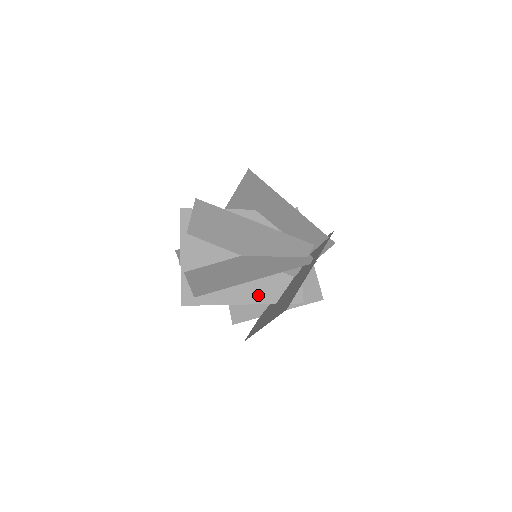
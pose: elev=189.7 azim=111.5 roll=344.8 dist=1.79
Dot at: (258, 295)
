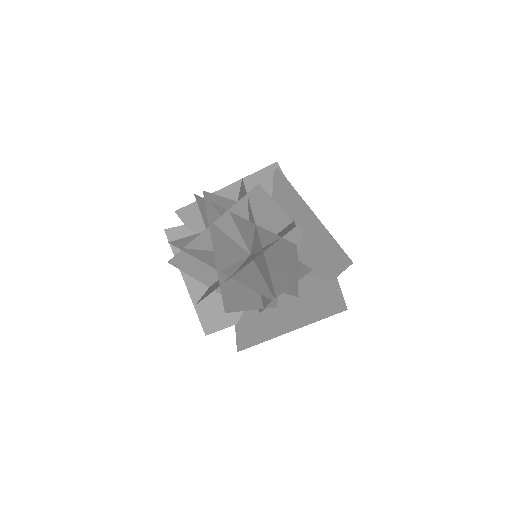
Dot at: occluded
